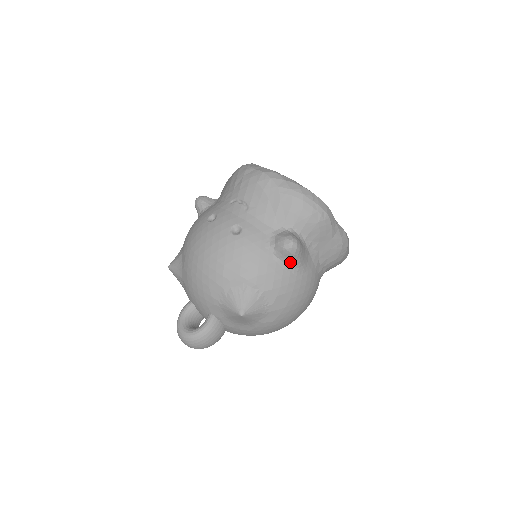
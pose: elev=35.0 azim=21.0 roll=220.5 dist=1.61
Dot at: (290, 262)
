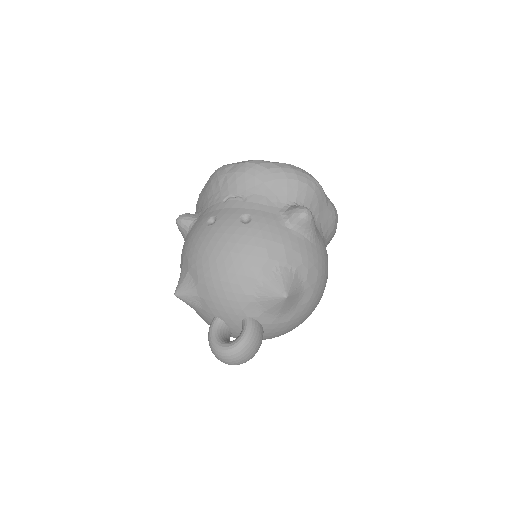
Dot at: (308, 232)
